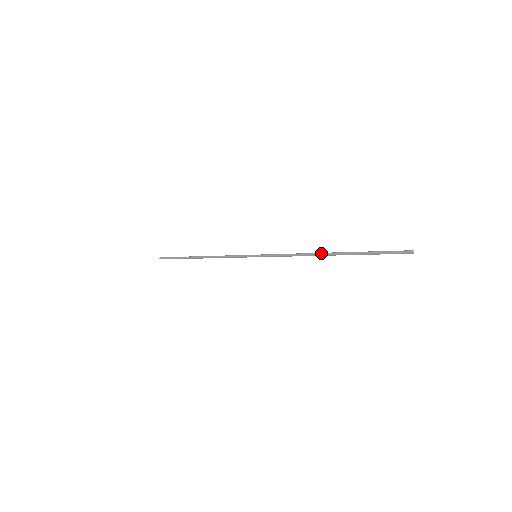
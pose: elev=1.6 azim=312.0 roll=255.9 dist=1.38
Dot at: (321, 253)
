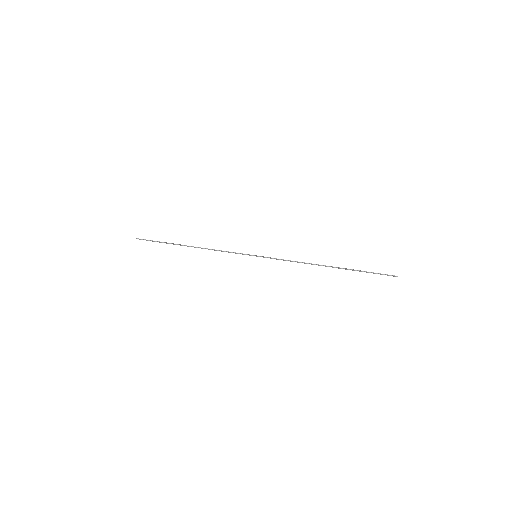
Dot at: occluded
